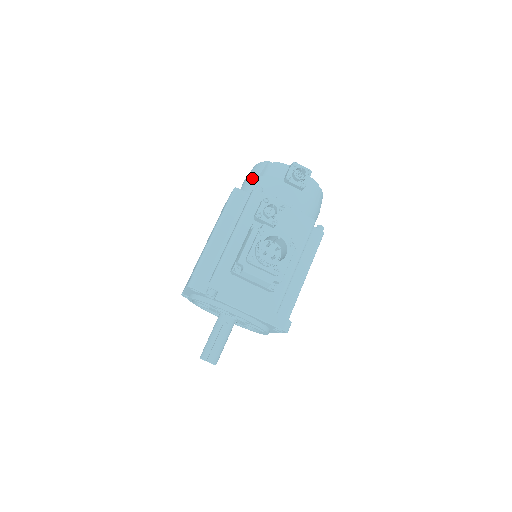
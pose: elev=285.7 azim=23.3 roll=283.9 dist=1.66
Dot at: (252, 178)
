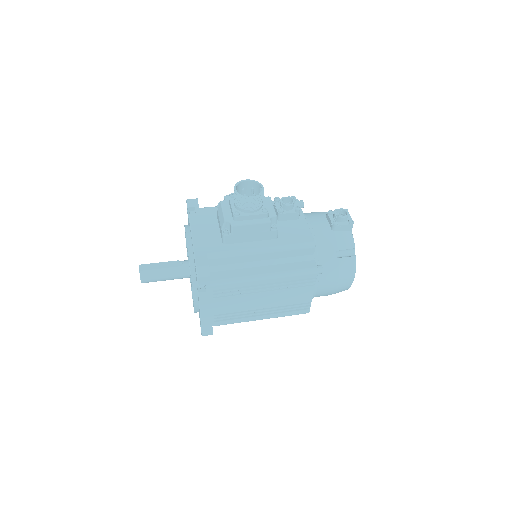
Dot at: occluded
